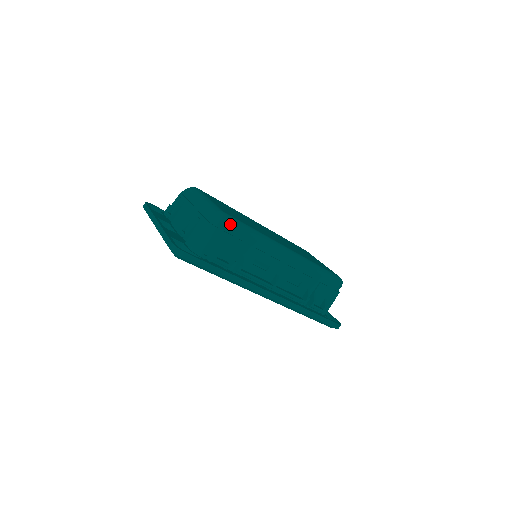
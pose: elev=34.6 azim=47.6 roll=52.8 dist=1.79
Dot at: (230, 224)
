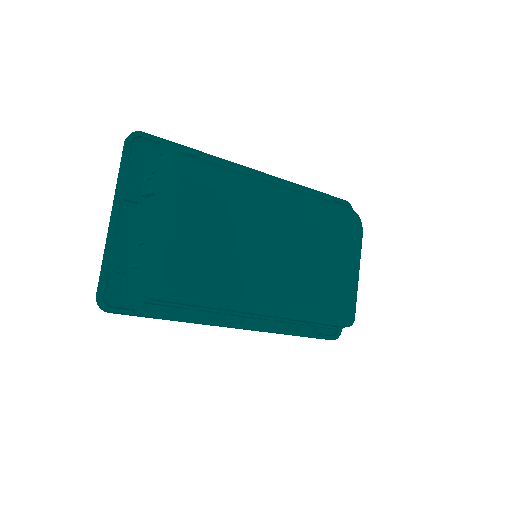
Dot at: (171, 301)
